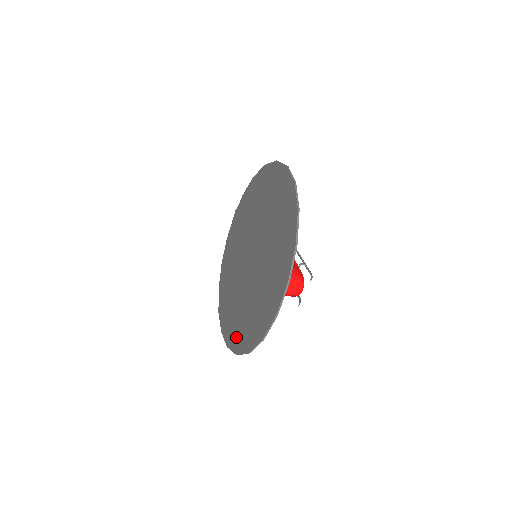
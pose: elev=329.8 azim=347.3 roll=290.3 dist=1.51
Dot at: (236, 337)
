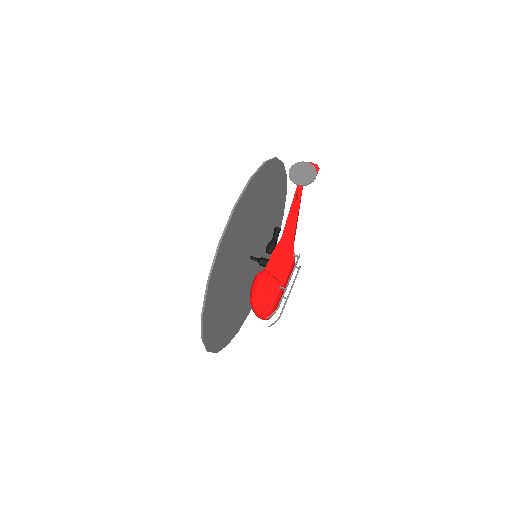
Dot at: occluded
